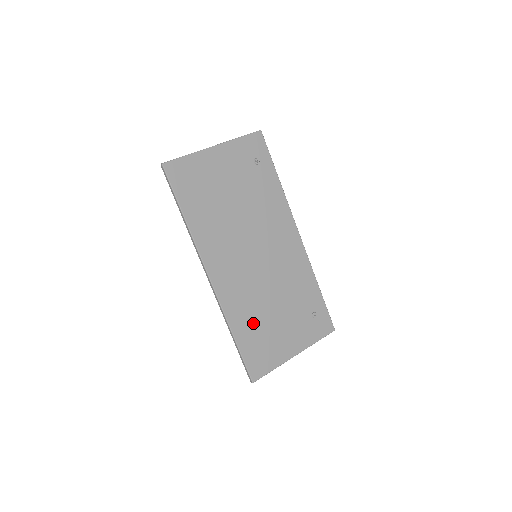
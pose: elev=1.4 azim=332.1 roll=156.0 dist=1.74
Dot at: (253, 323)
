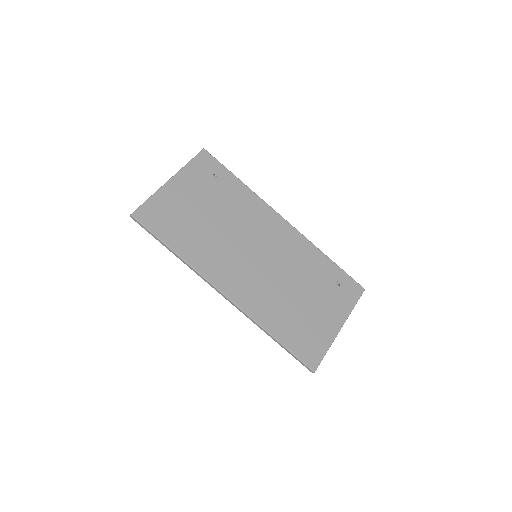
Dot at: (285, 317)
